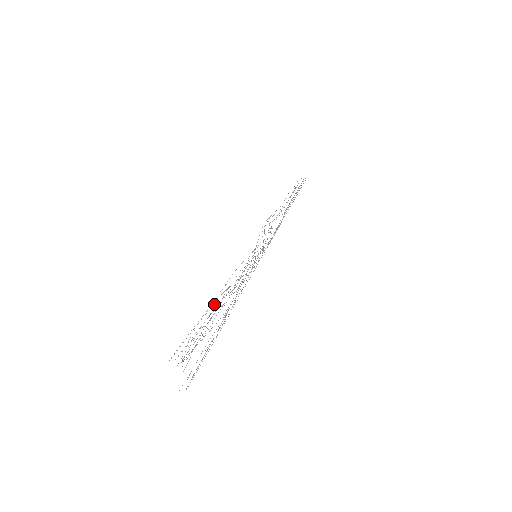
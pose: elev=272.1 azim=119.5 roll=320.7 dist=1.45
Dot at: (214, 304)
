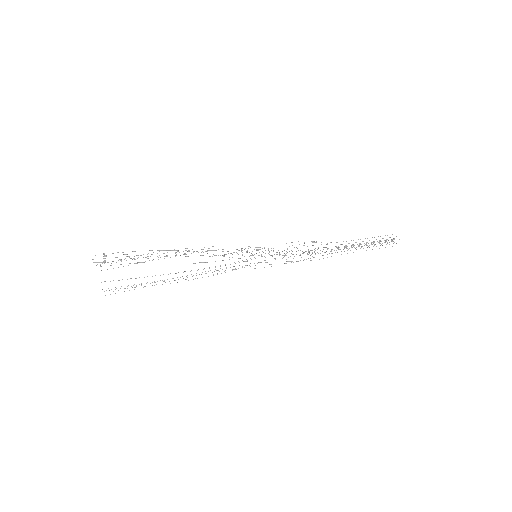
Dot at: occluded
